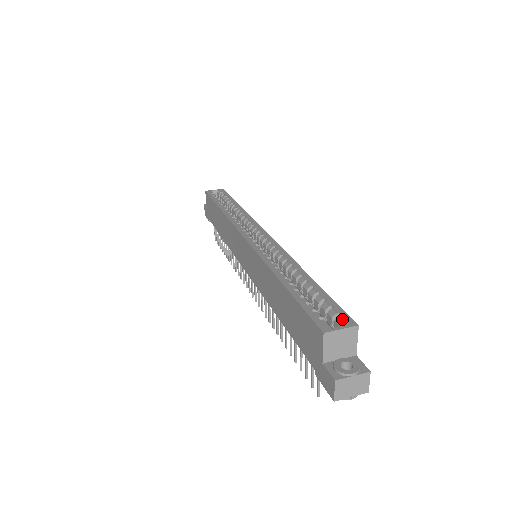
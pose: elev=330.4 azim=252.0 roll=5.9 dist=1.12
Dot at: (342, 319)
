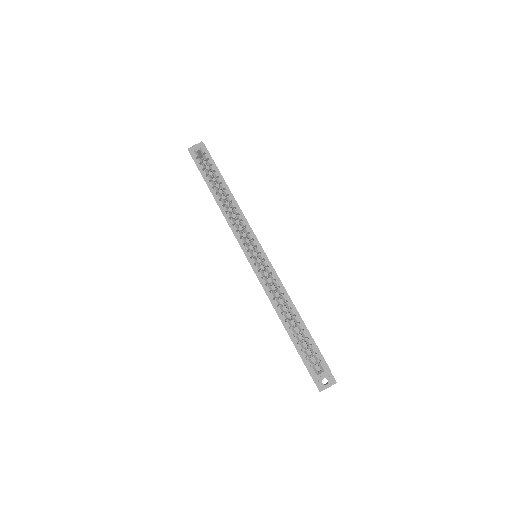
Dot at: (322, 365)
